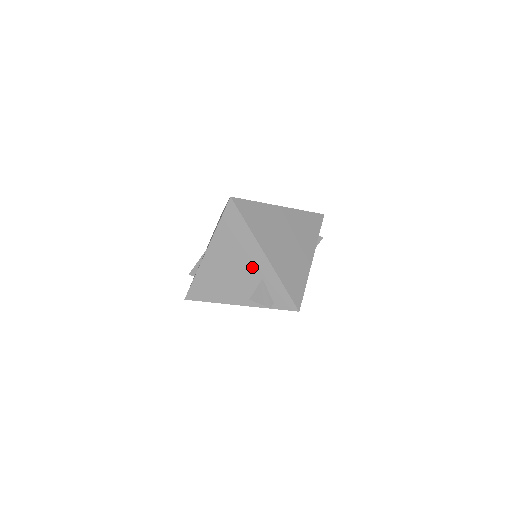
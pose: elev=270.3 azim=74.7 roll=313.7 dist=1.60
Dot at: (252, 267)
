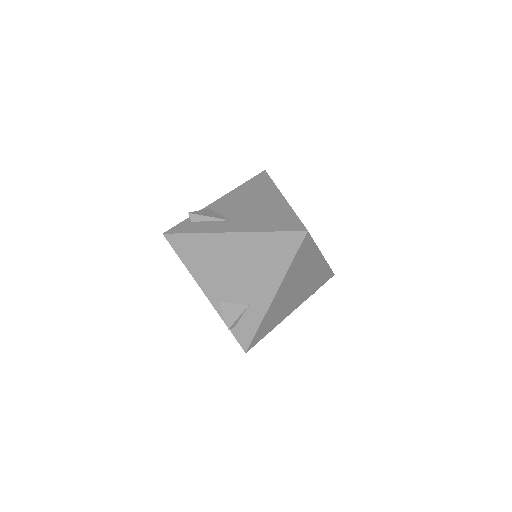
Dot at: (252, 289)
